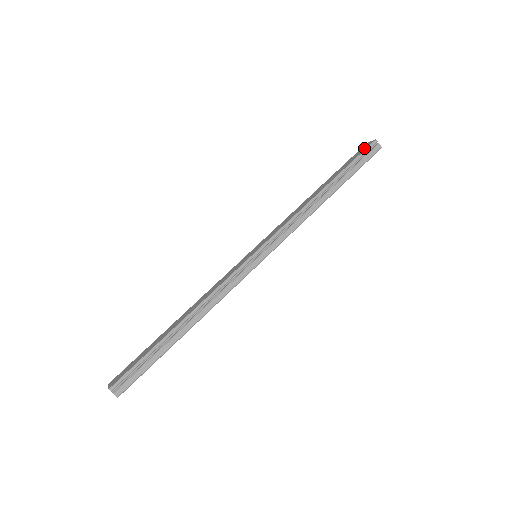
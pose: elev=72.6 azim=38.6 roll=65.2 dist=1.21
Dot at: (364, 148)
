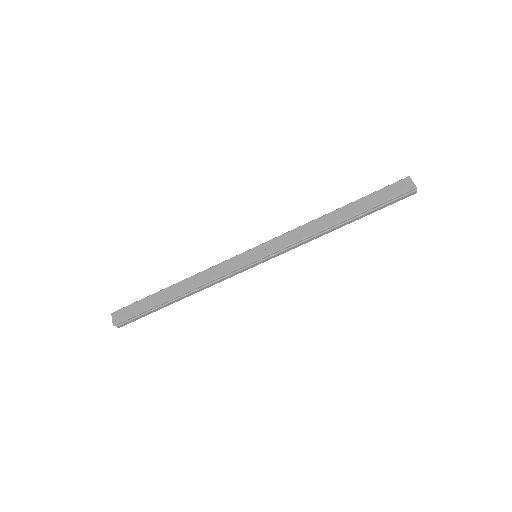
Dot at: (401, 189)
